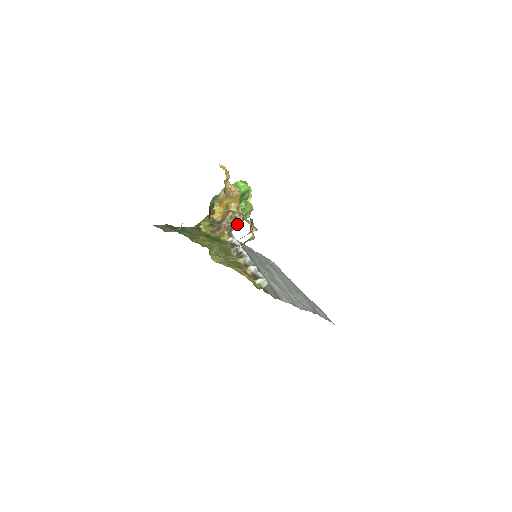
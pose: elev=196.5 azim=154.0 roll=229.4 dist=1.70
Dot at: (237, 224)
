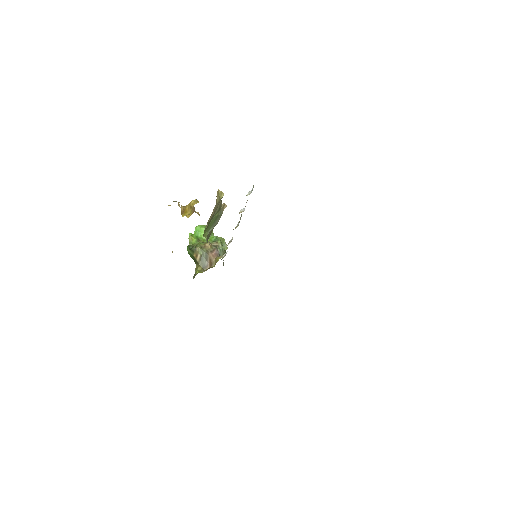
Dot at: (221, 249)
